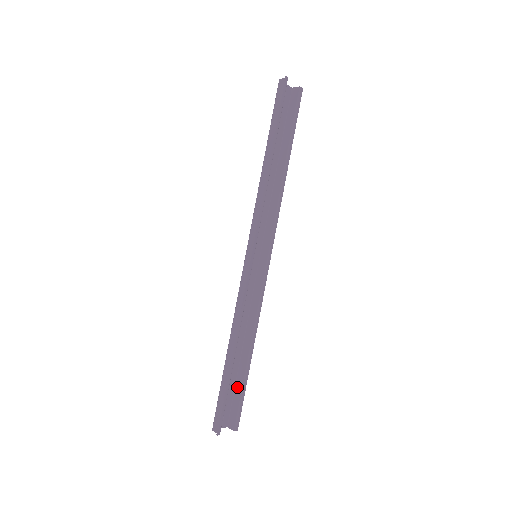
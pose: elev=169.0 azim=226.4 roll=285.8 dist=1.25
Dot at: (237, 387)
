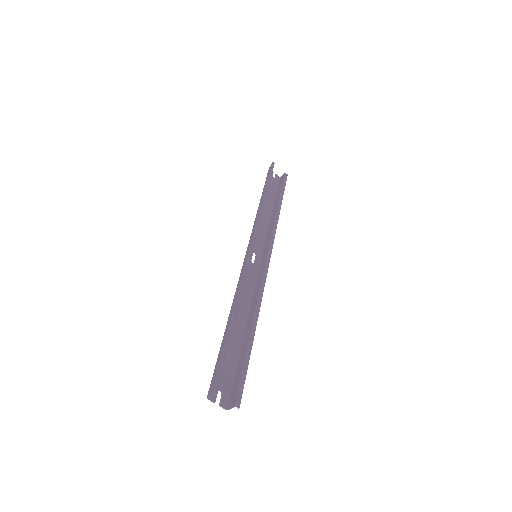
Dot at: (239, 364)
